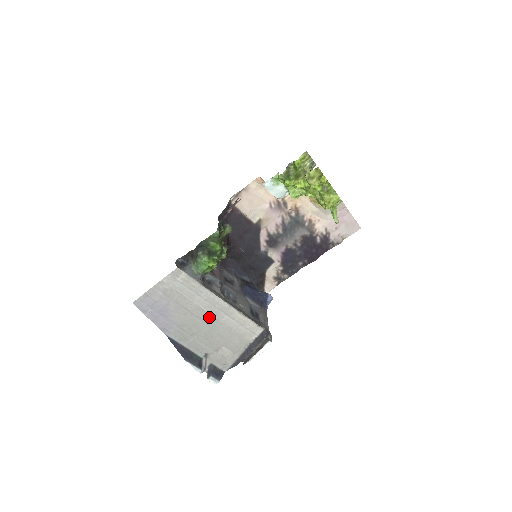
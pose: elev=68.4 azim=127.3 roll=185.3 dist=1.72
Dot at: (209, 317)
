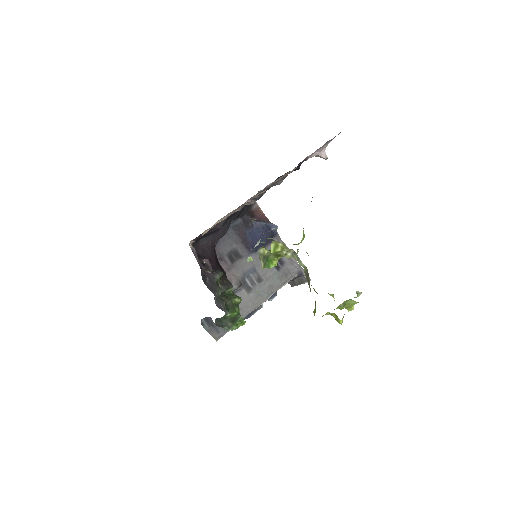
Dot at: occluded
